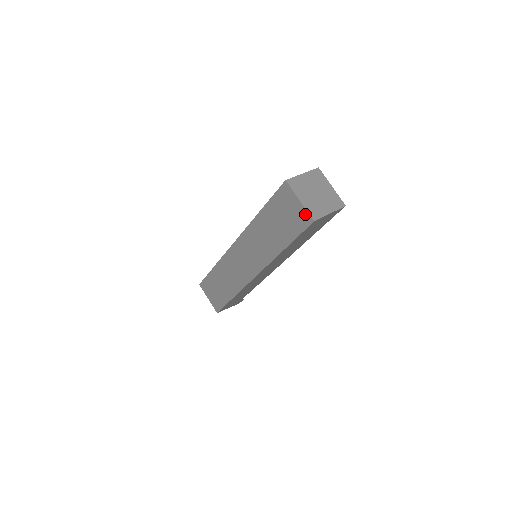
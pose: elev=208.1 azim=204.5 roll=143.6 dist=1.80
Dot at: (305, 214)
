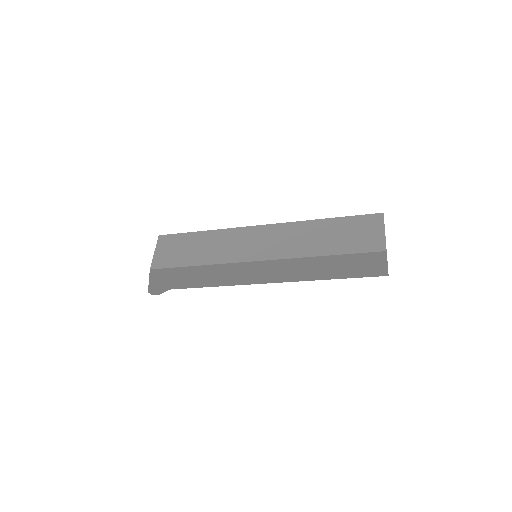
Dot at: (382, 242)
